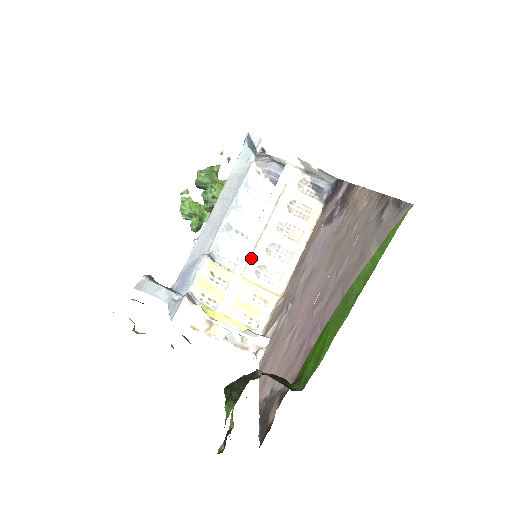
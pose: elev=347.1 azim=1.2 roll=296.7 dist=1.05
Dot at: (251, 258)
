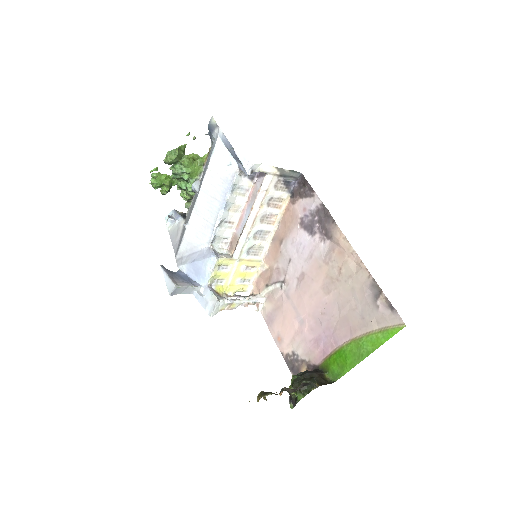
Dot at: (244, 246)
